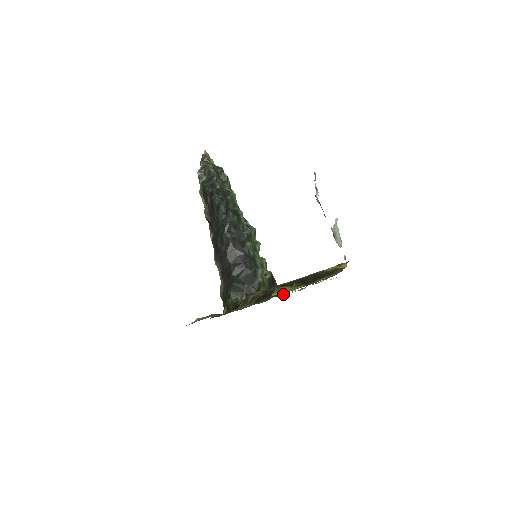
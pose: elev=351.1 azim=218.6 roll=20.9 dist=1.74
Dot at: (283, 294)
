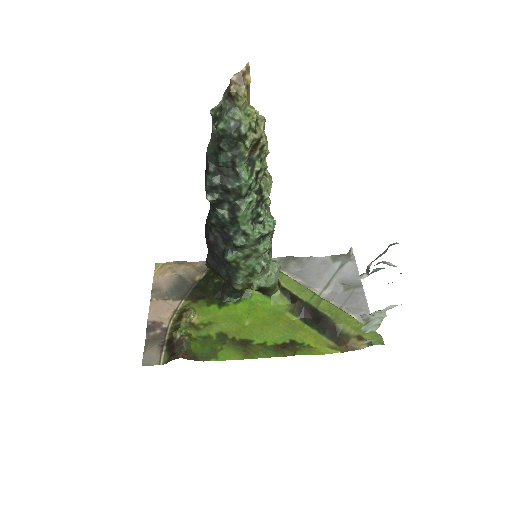
Dot at: (332, 261)
